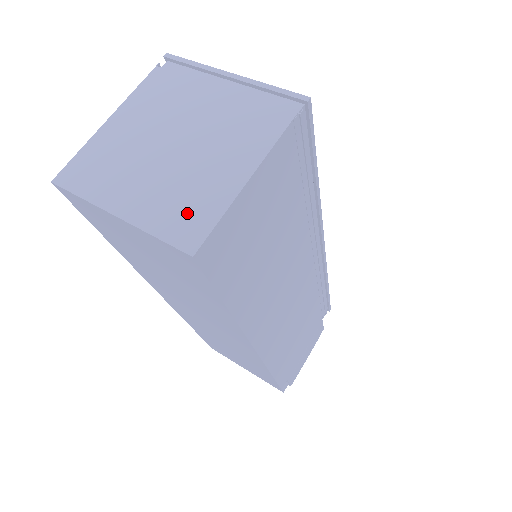
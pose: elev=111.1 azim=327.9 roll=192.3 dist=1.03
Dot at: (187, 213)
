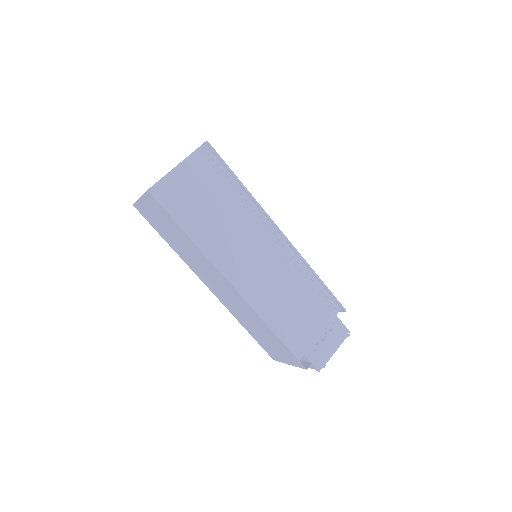
Dot at: occluded
